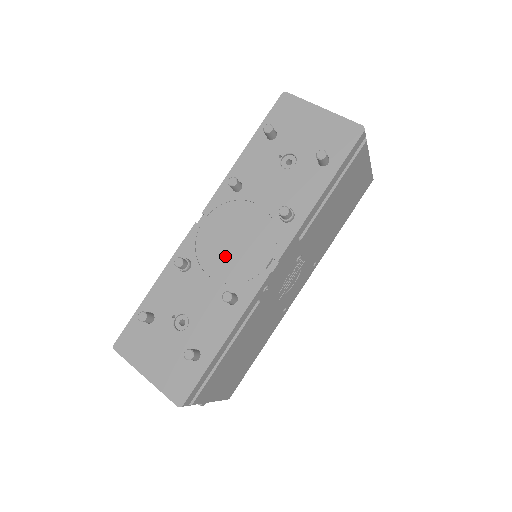
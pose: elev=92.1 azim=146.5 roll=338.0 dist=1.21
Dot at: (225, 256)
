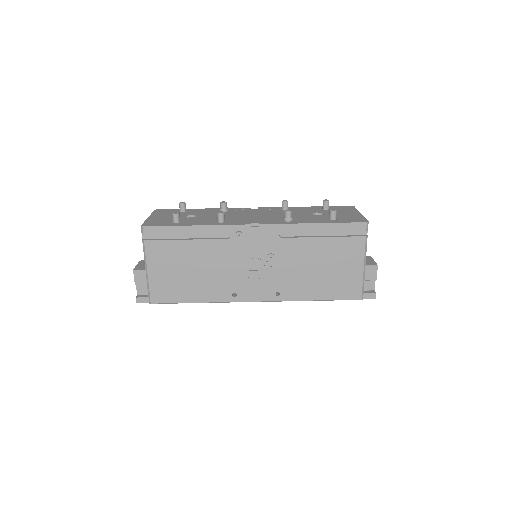
Dot at: (243, 216)
